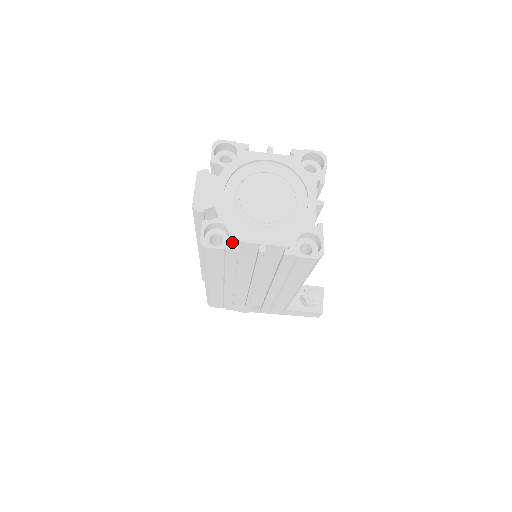
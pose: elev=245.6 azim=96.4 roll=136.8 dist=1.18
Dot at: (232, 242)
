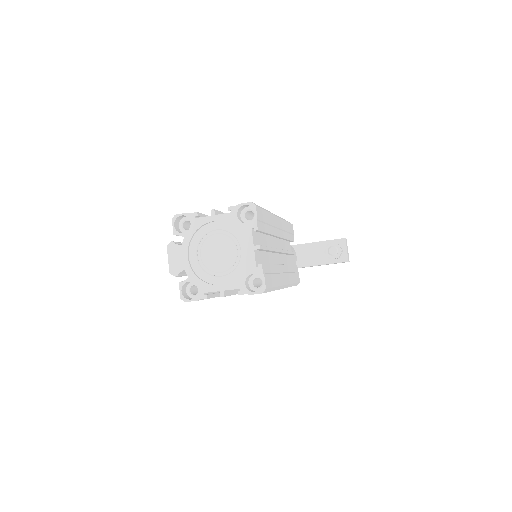
Dot at: (201, 294)
